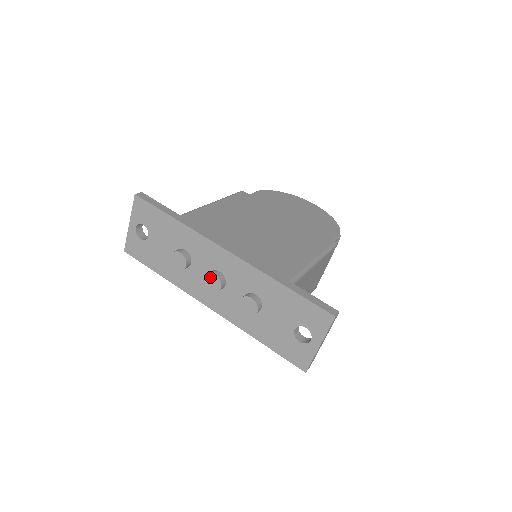
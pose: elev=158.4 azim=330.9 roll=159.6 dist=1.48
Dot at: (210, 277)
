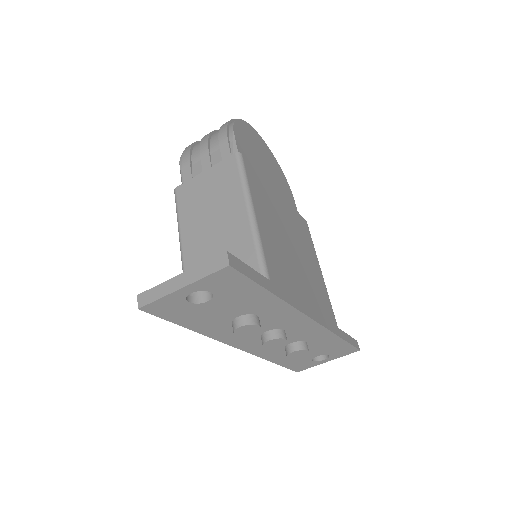
Dot at: (278, 341)
